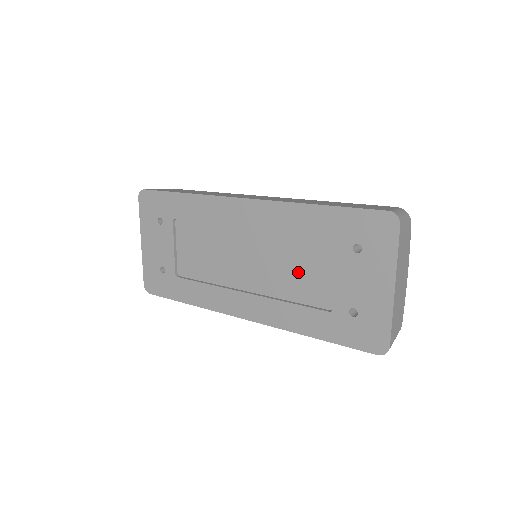
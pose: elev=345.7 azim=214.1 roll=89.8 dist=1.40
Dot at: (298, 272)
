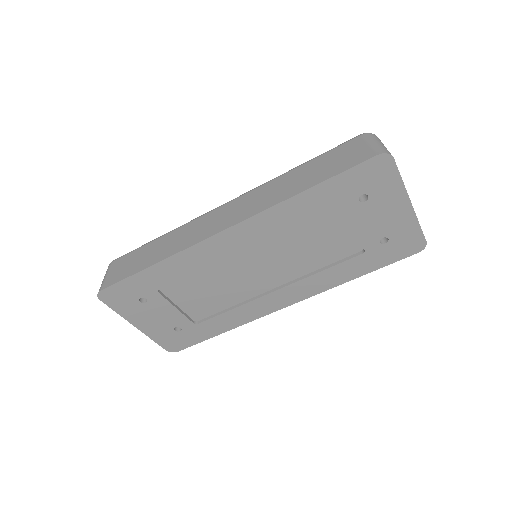
Dot at: (316, 246)
